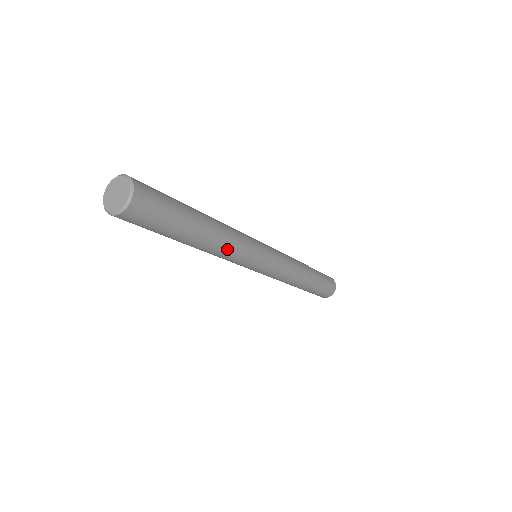
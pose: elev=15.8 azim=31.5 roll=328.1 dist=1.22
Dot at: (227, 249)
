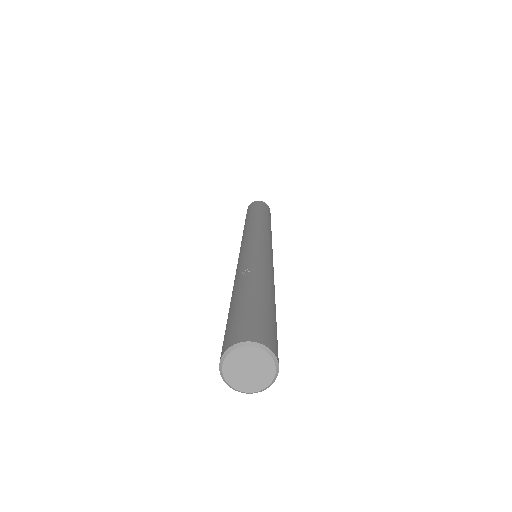
Dot at: occluded
